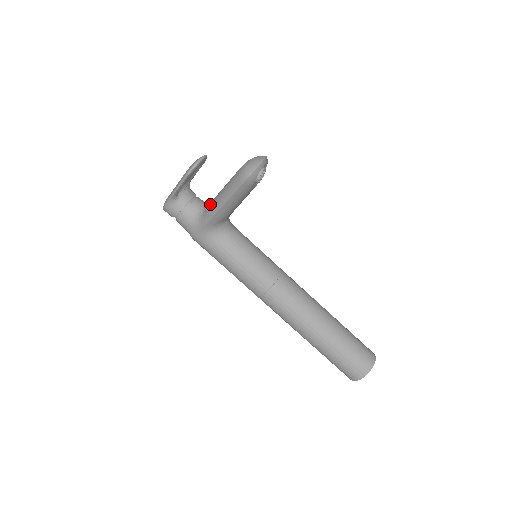
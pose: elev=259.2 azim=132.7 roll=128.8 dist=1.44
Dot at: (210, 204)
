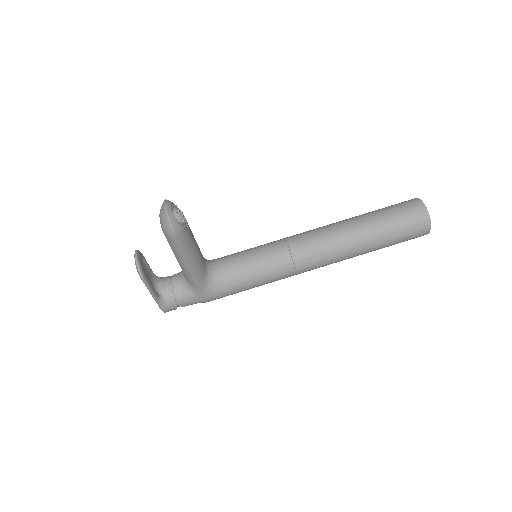
Dot at: (183, 272)
